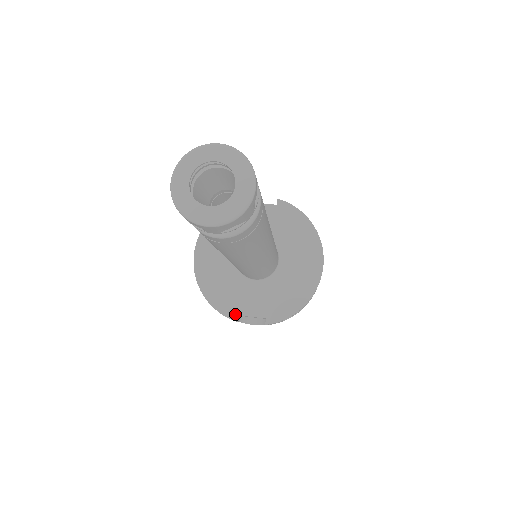
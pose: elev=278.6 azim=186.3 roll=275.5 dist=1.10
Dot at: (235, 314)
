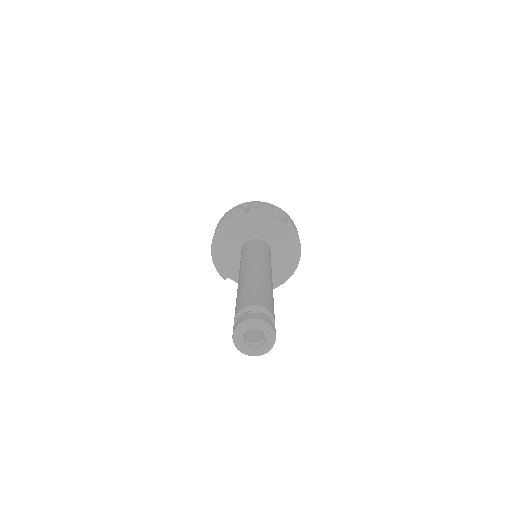
Dot at: (227, 276)
